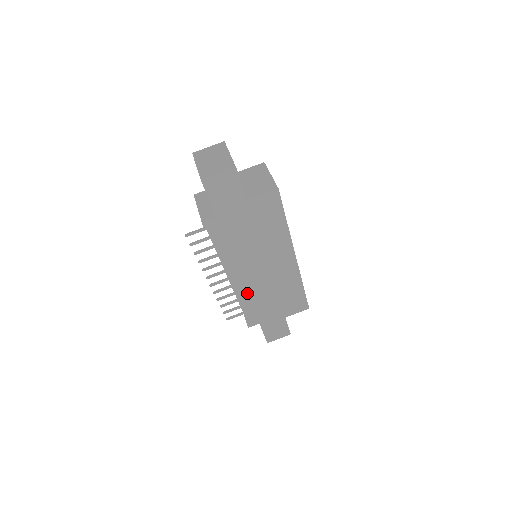
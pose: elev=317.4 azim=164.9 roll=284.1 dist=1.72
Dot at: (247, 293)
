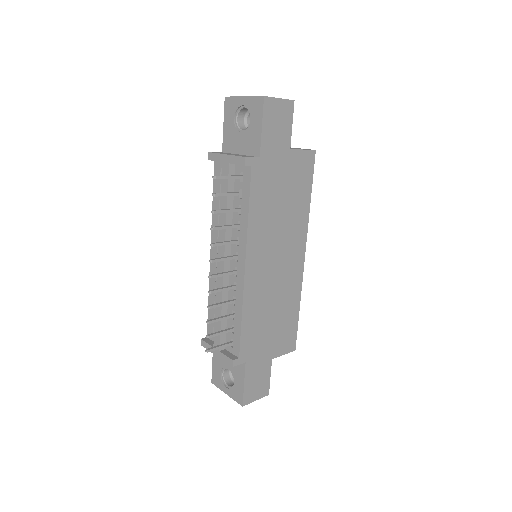
Dot at: (250, 298)
